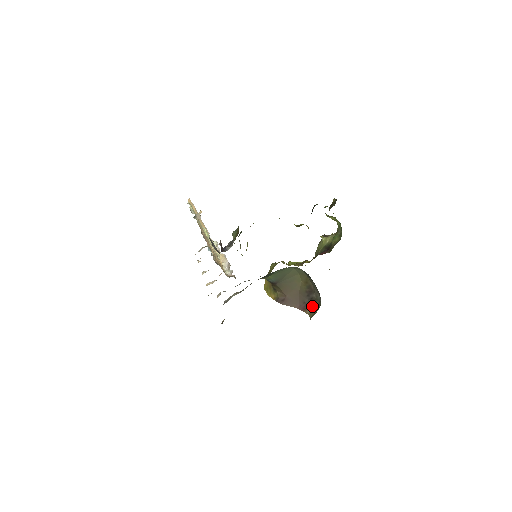
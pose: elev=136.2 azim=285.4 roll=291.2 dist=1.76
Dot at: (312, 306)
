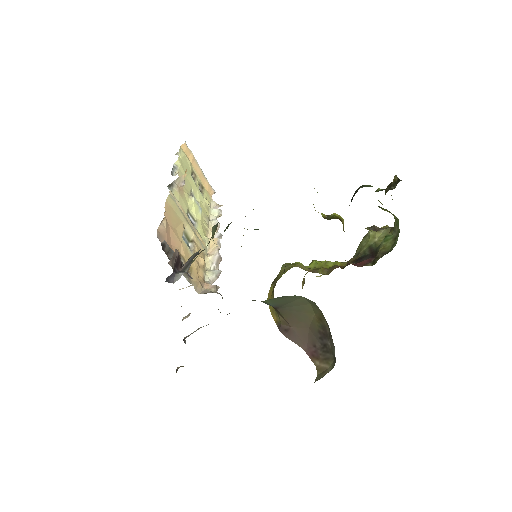
Dot at: (324, 357)
